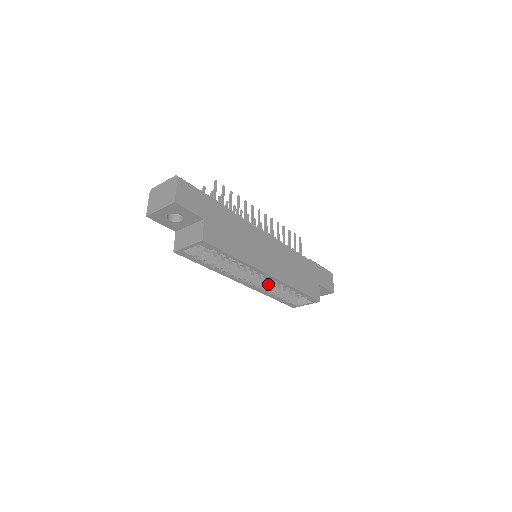
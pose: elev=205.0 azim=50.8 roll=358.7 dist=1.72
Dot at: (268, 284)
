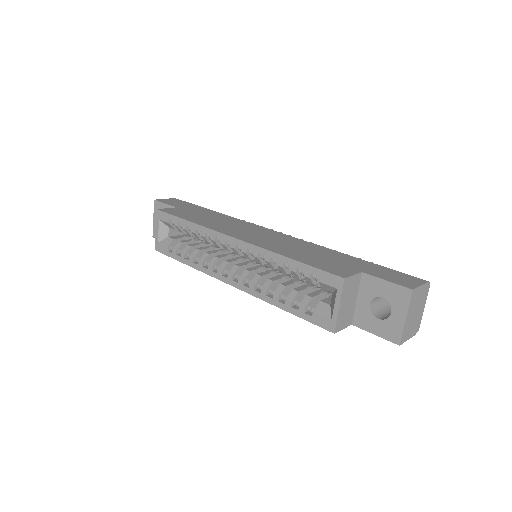
Dot at: (268, 283)
